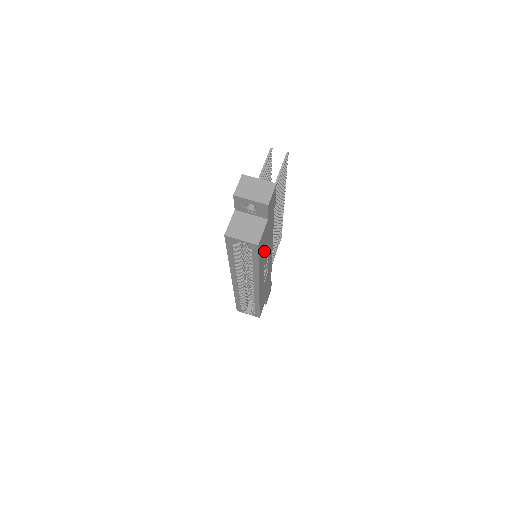
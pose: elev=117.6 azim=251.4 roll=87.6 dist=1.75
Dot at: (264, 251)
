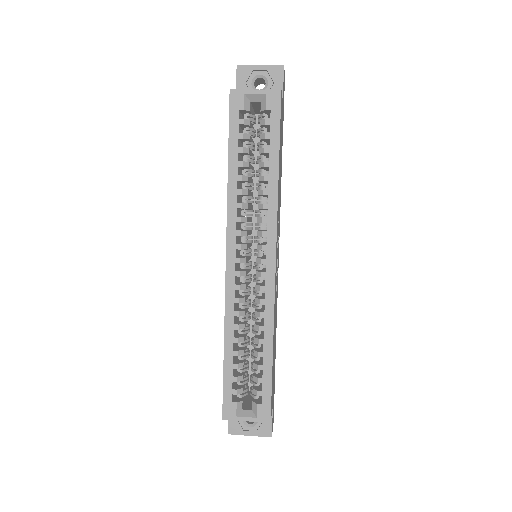
Dot at: occluded
